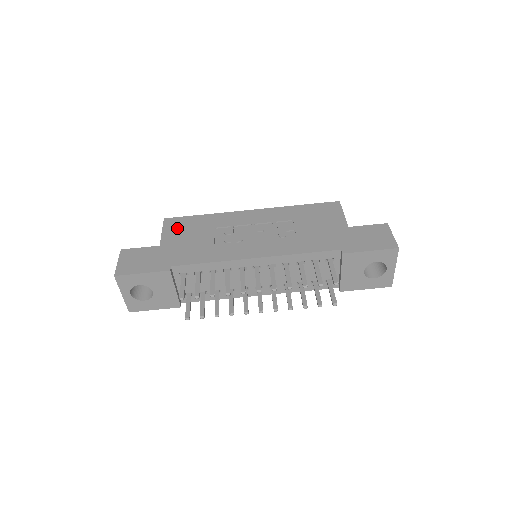
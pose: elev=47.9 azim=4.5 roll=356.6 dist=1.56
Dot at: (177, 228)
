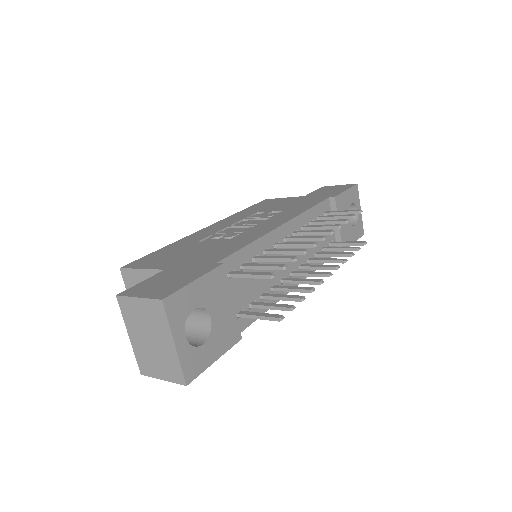
Dot at: (155, 260)
